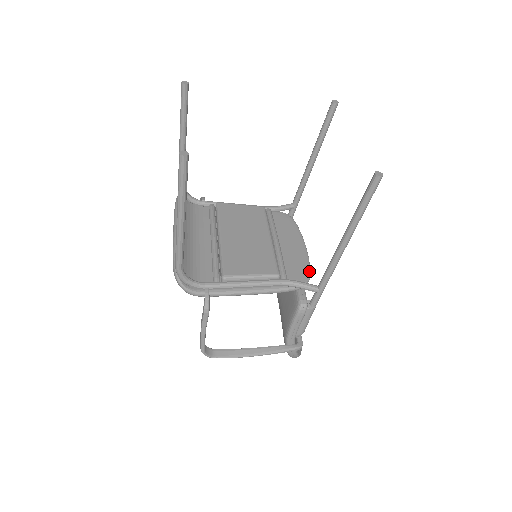
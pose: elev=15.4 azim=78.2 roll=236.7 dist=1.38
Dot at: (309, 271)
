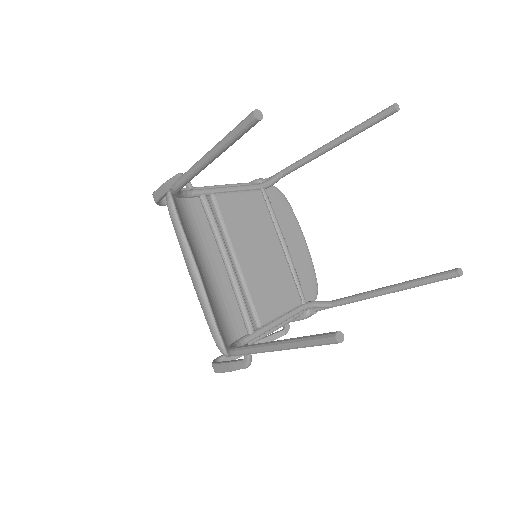
Dot at: (316, 279)
